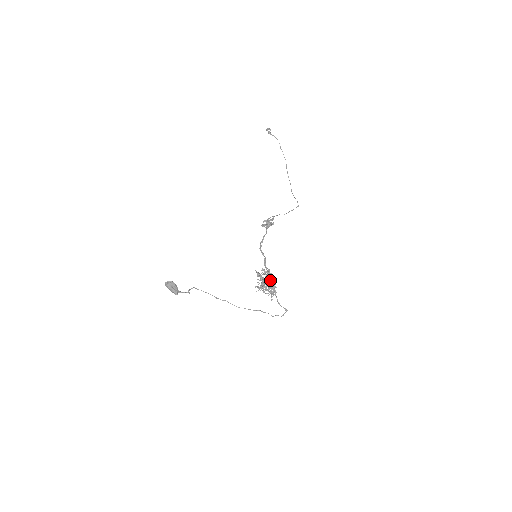
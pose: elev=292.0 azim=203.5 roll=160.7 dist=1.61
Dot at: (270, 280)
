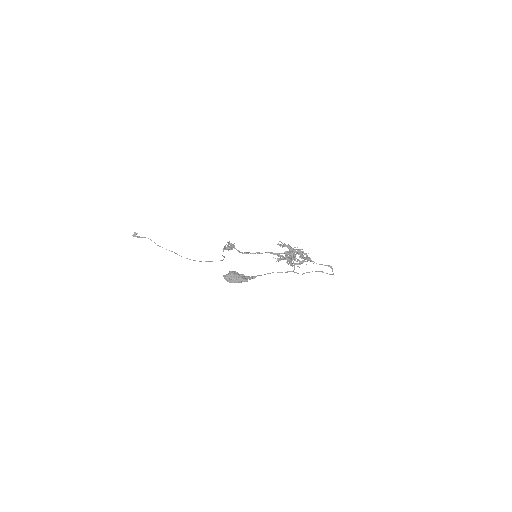
Dot at: (292, 254)
